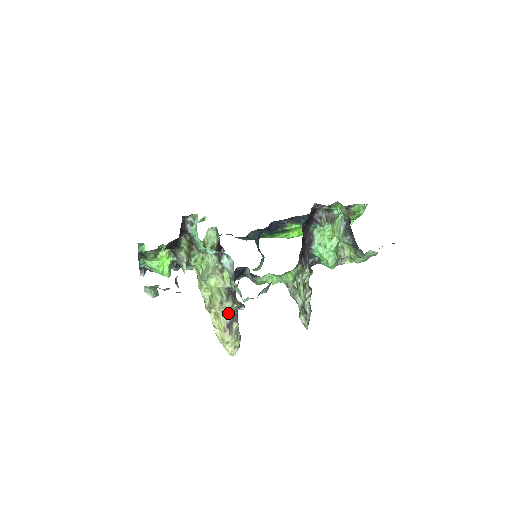
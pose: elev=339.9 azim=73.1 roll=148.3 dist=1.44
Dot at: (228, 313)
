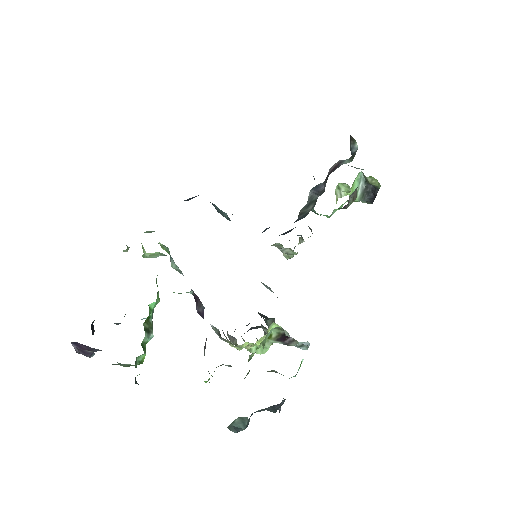
Dot at: occluded
